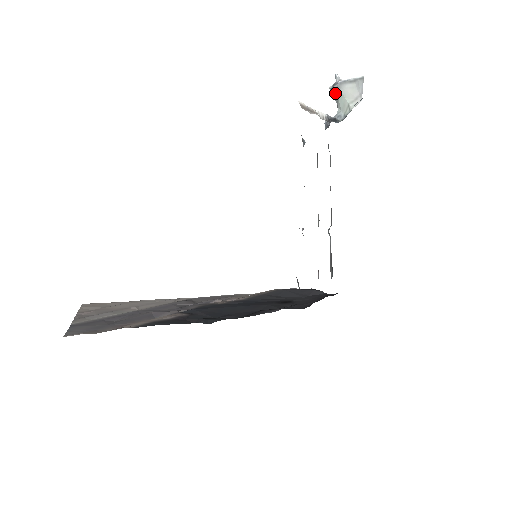
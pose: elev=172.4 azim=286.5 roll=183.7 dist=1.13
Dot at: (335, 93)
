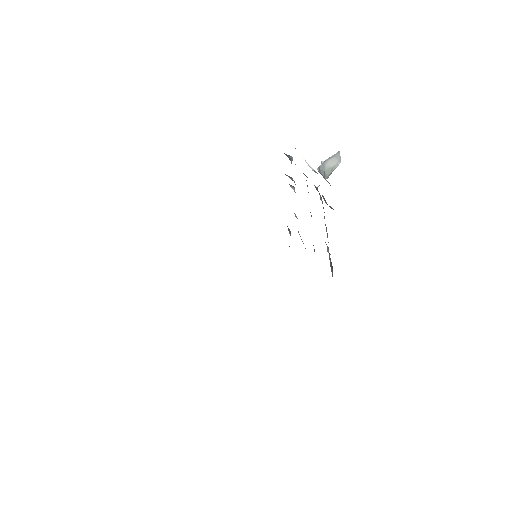
Dot at: (322, 169)
